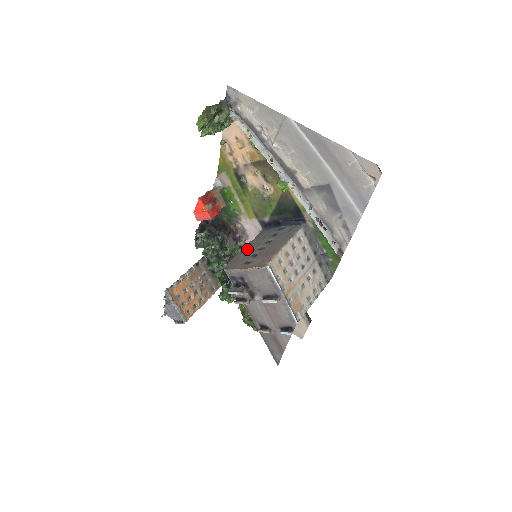
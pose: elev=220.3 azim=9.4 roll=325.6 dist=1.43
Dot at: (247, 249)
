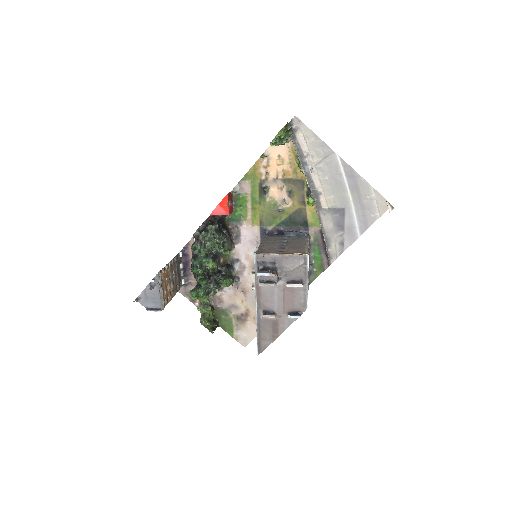
Dot at: (267, 244)
